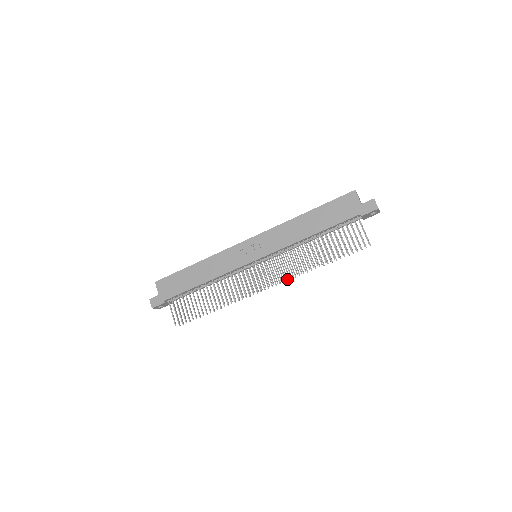
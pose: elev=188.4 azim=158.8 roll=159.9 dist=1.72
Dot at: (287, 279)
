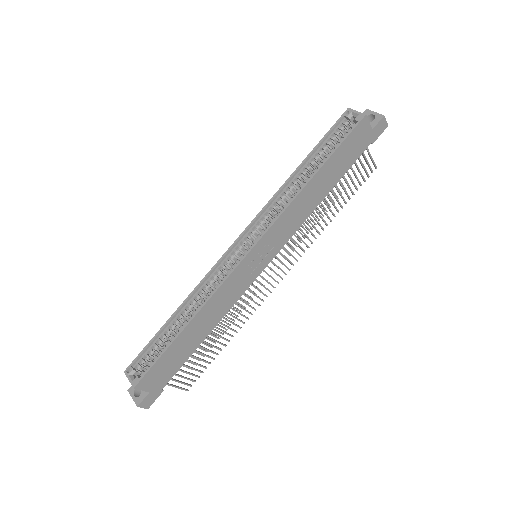
Dot at: (293, 251)
